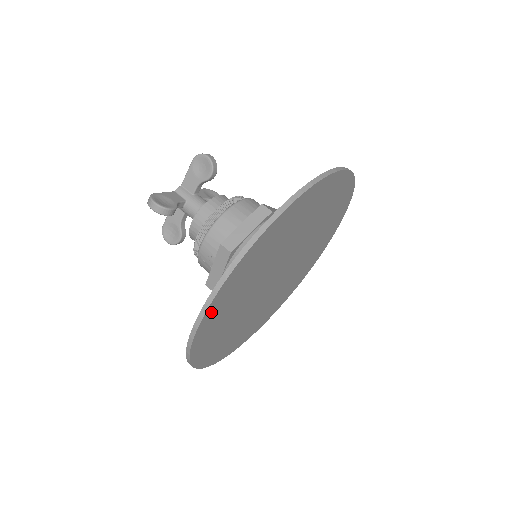
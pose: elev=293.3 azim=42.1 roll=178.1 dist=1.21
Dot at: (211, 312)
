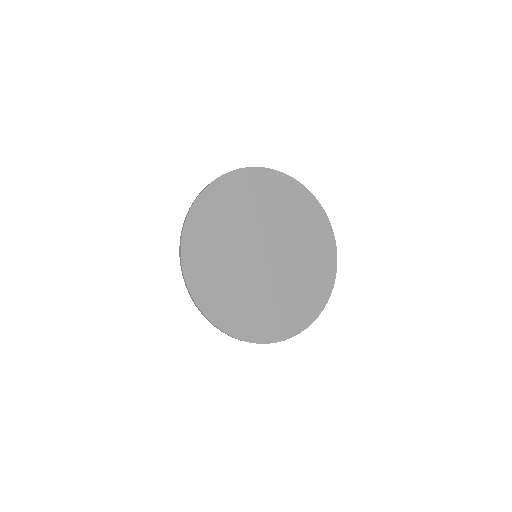
Dot at: (188, 255)
